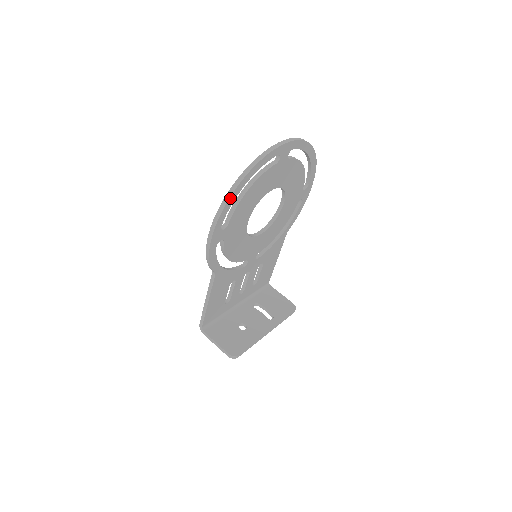
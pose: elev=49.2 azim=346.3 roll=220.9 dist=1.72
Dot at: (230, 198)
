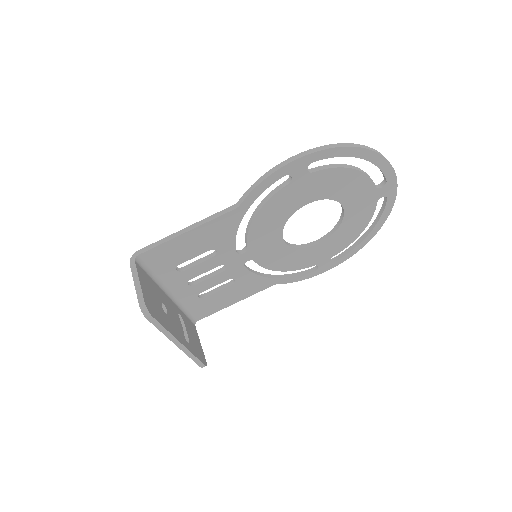
Dot at: (349, 148)
